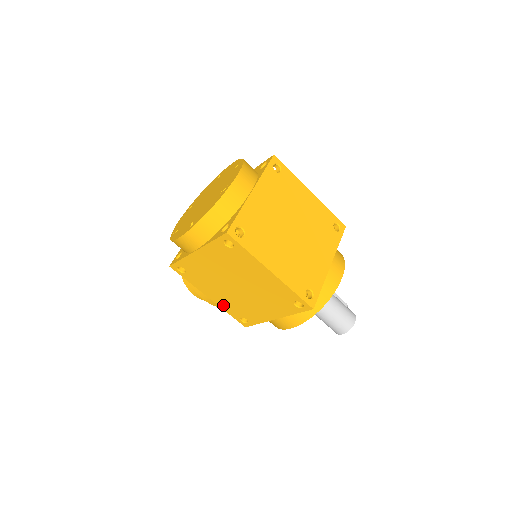
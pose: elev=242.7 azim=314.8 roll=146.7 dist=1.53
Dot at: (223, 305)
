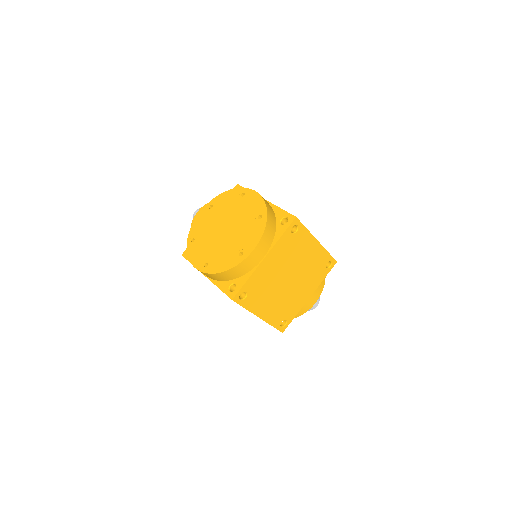
Dot at: occluded
